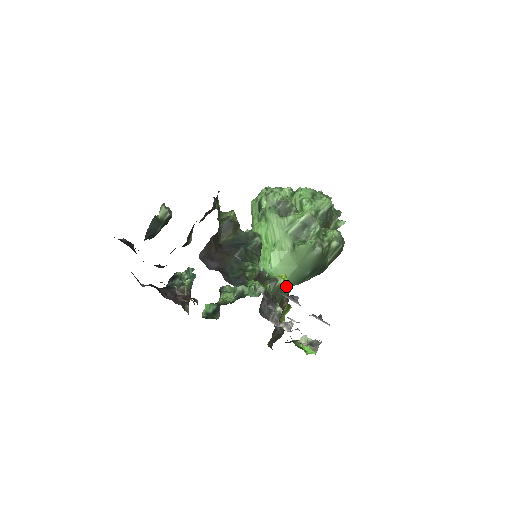
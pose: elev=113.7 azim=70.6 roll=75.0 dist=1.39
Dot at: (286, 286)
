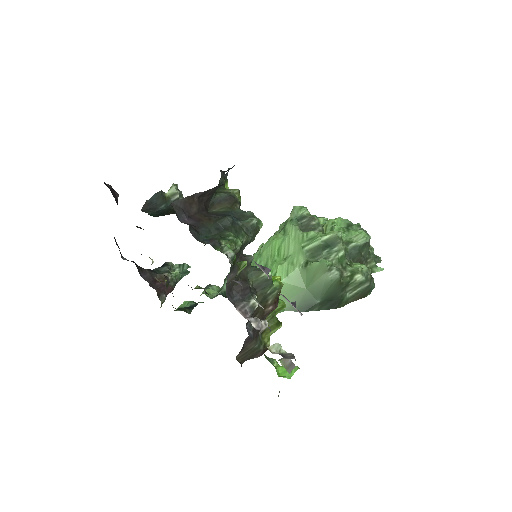
Dot at: (275, 284)
